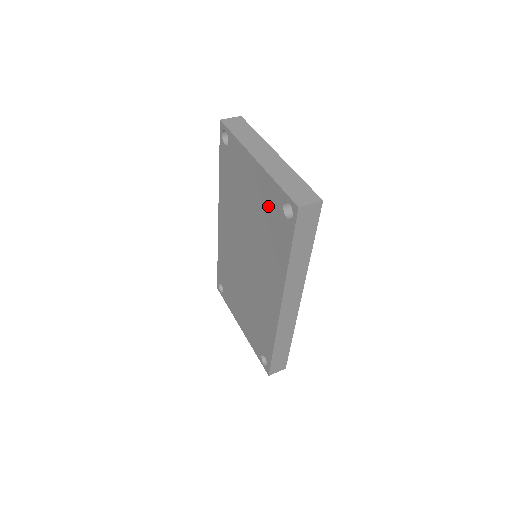
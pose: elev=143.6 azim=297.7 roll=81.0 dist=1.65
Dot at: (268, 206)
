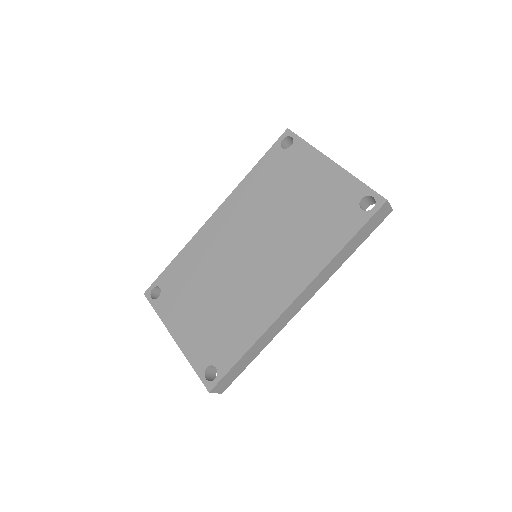
Dot at: (333, 200)
